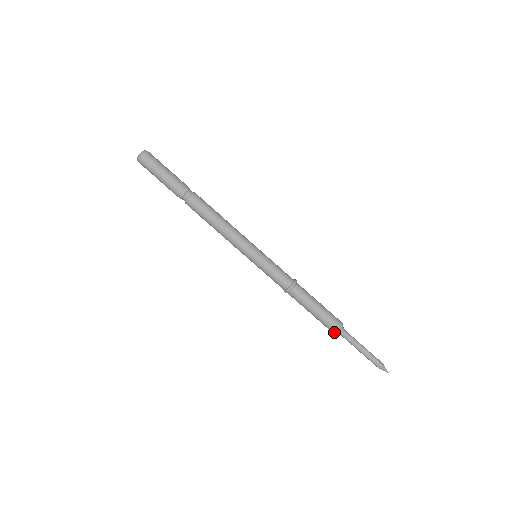
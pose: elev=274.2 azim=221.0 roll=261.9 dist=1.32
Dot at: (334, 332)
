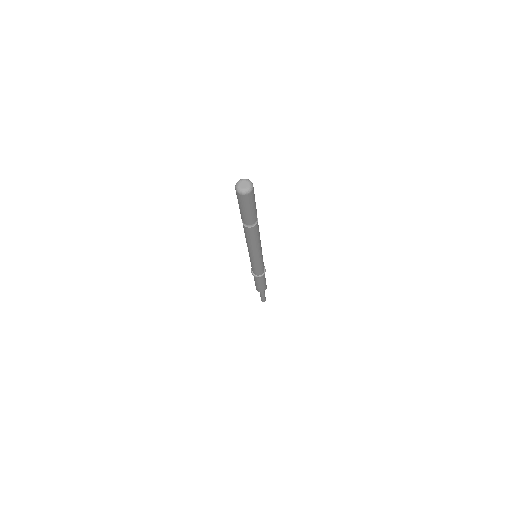
Dot at: (257, 290)
